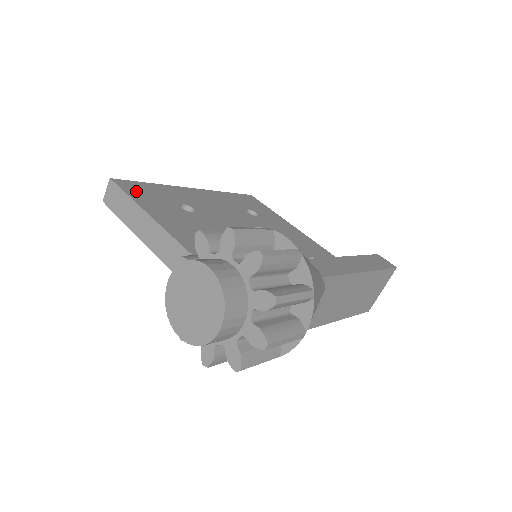
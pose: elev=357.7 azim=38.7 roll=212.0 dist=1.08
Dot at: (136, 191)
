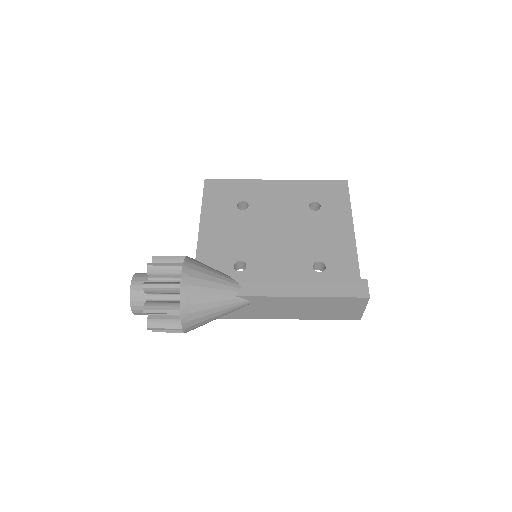
Dot at: (213, 191)
